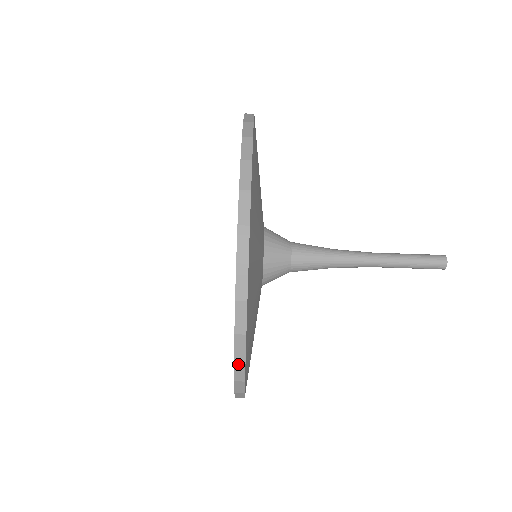
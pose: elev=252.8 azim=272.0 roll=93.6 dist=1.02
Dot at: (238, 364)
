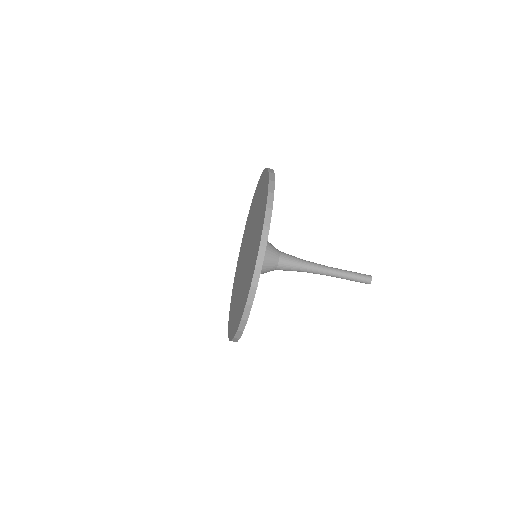
Dot at: (257, 270)
